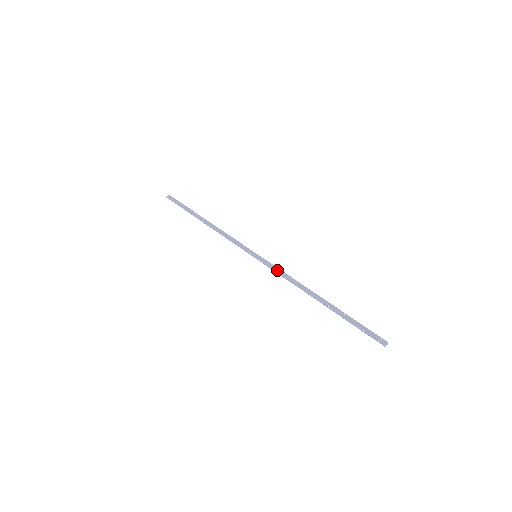
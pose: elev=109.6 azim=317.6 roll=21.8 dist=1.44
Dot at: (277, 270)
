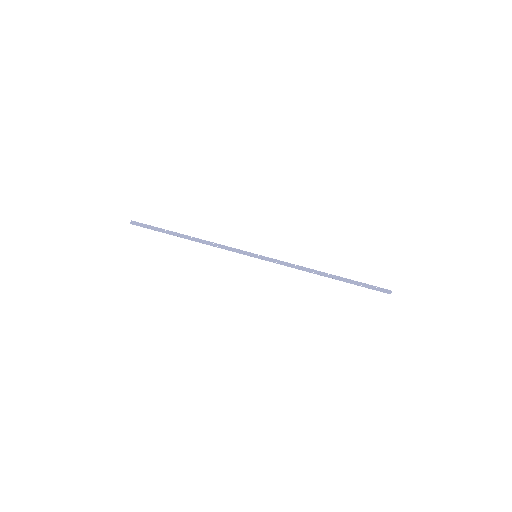
Dot at: (281, 263)
